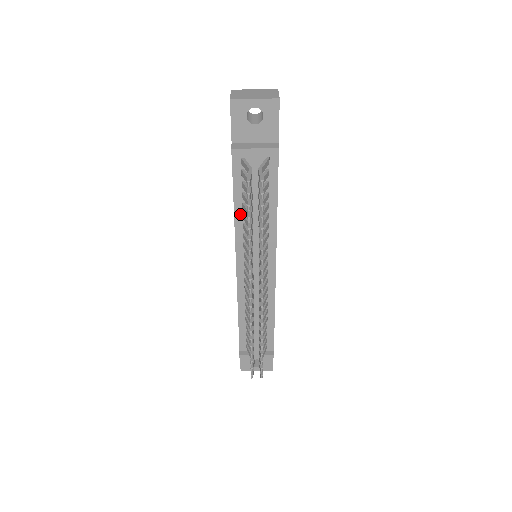
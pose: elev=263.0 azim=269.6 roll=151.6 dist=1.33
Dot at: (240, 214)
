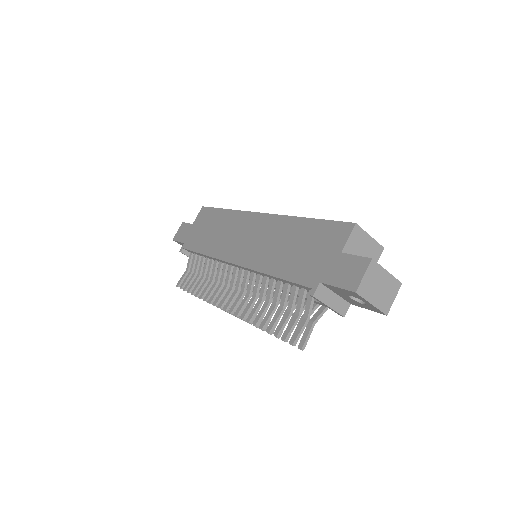
Dot at: (272, 277)
